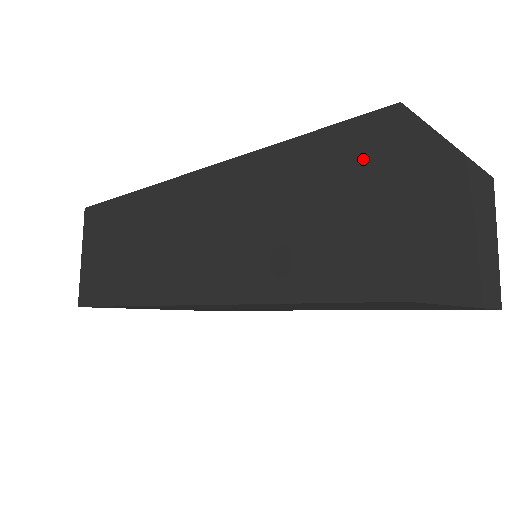
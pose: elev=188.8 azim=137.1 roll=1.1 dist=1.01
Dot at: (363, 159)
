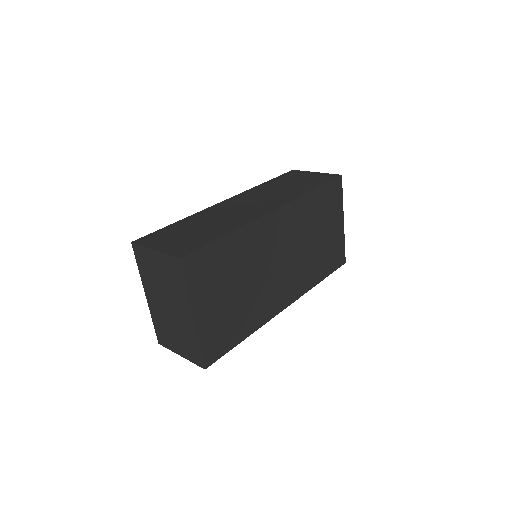
Dot at: (297, 174)
